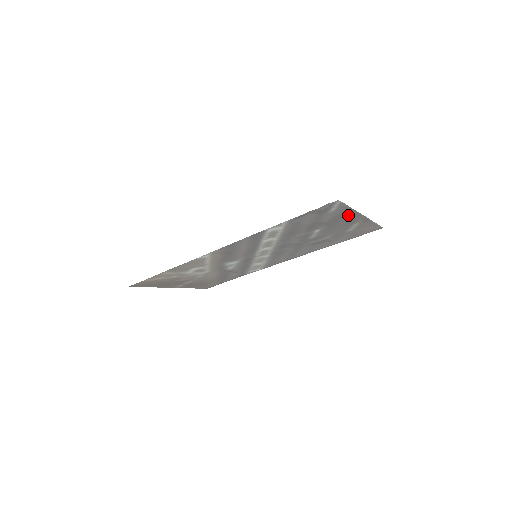
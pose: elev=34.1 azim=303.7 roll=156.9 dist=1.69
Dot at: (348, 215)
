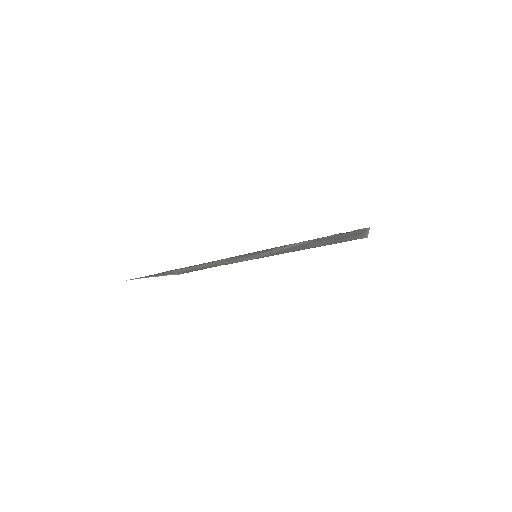
Dot at: (359, 233)
